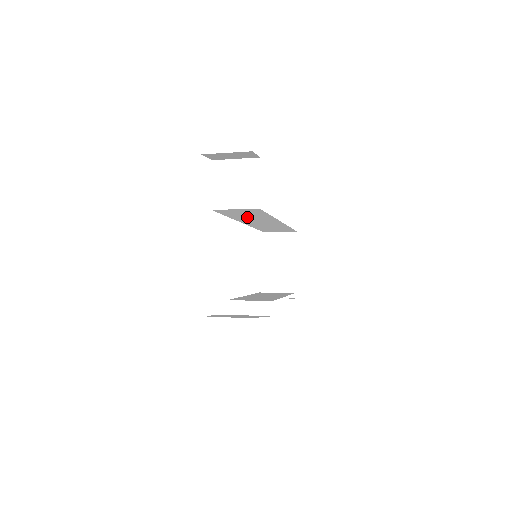
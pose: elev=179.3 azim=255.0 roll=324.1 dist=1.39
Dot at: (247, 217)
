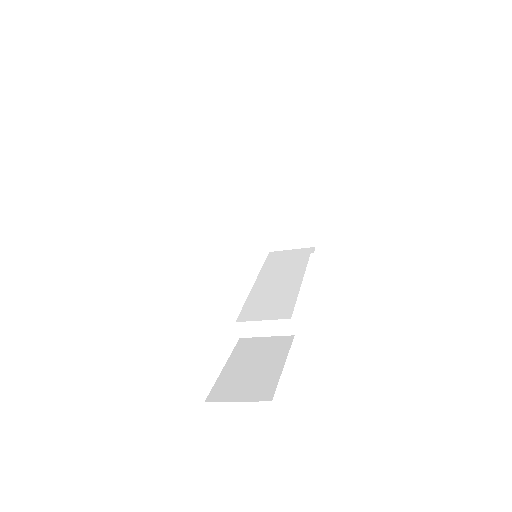
Dot at: occluded
